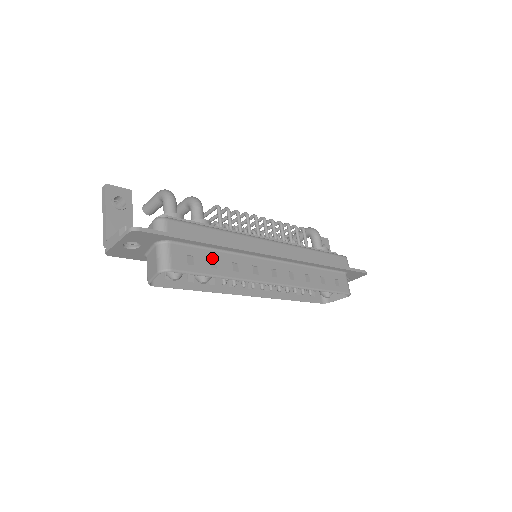
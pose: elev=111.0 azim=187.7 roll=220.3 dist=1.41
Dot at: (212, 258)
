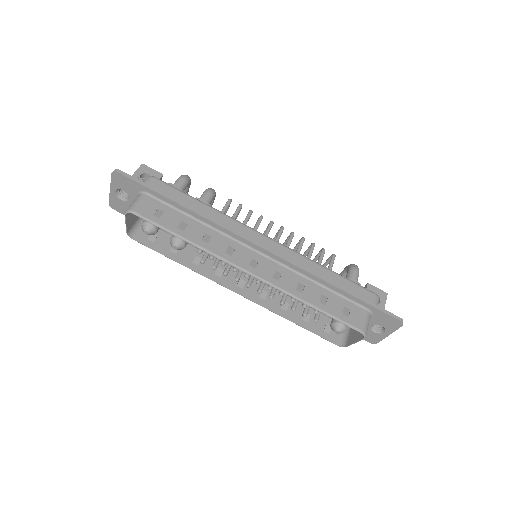
Dot at: (184, 222)
